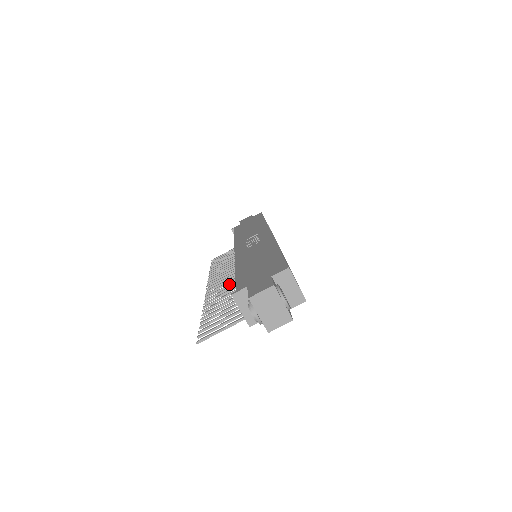
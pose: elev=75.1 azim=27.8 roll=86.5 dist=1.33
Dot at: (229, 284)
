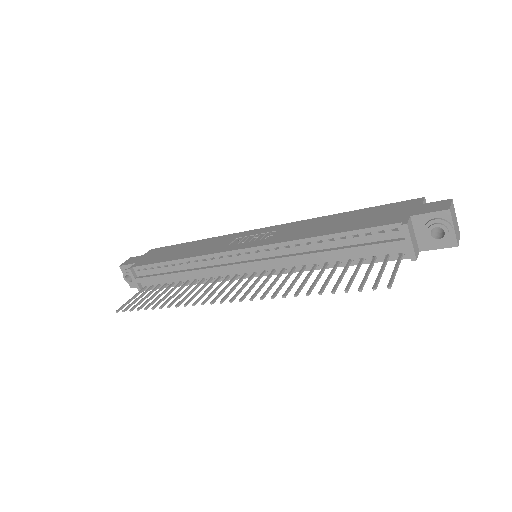
Dot at: (266, 280)
